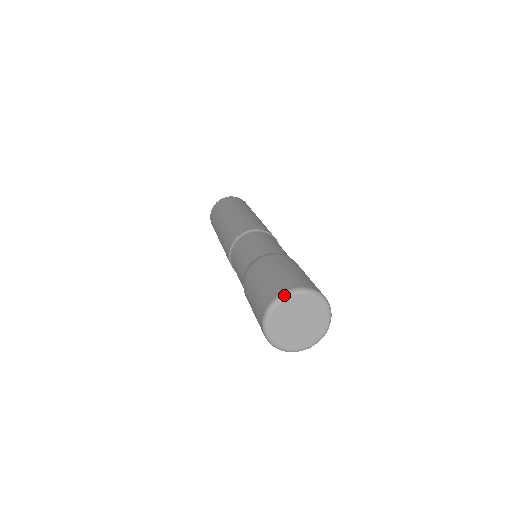
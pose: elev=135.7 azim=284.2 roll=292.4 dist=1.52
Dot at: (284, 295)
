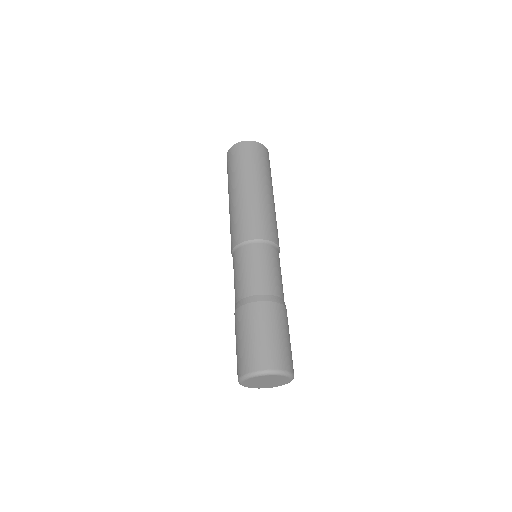
Dot at: (256, 374)
